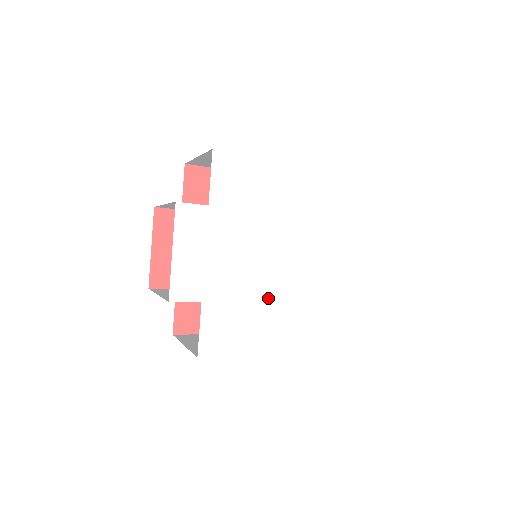
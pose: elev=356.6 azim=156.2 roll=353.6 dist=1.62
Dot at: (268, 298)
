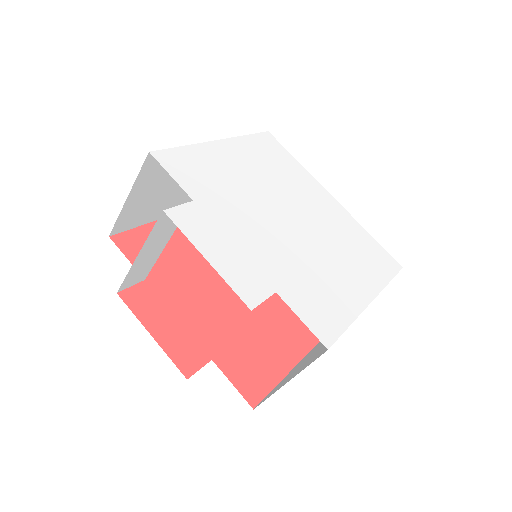
Dot at: (315, 256)
